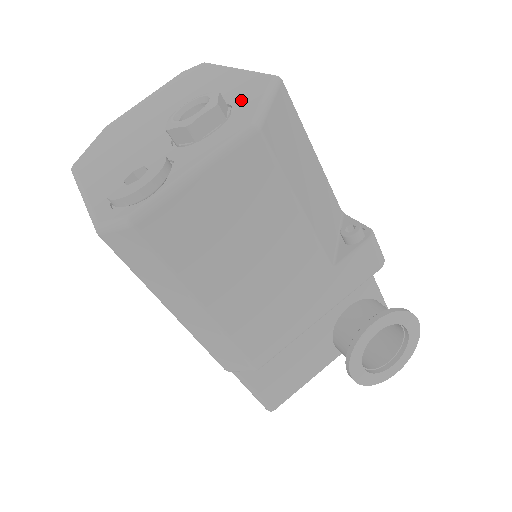
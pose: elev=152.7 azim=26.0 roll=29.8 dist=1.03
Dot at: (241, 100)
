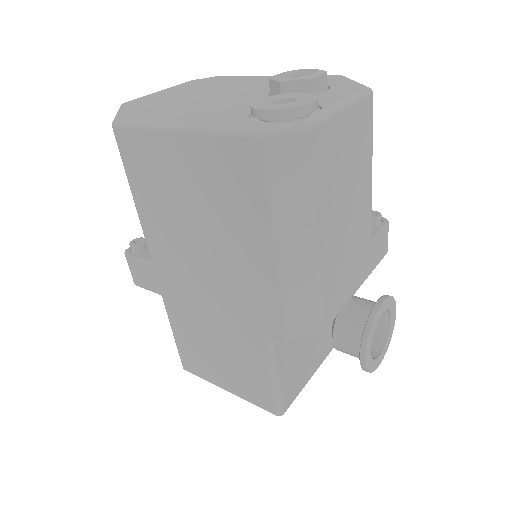
Dot at: occluded
